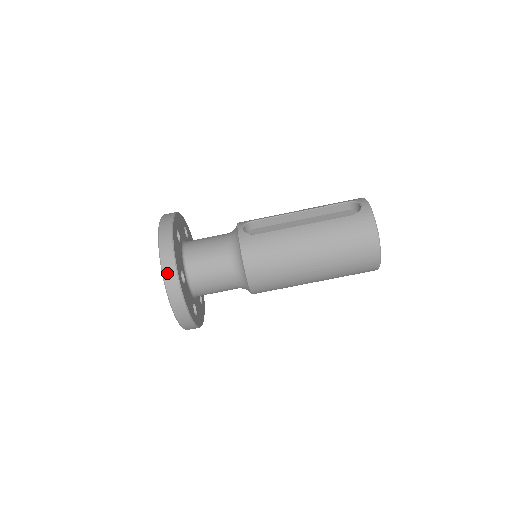
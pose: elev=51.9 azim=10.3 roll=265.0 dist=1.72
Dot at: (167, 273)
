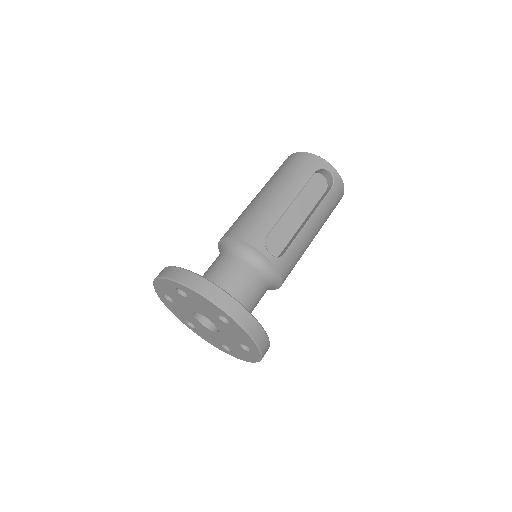
Dot at: (264, 351)
